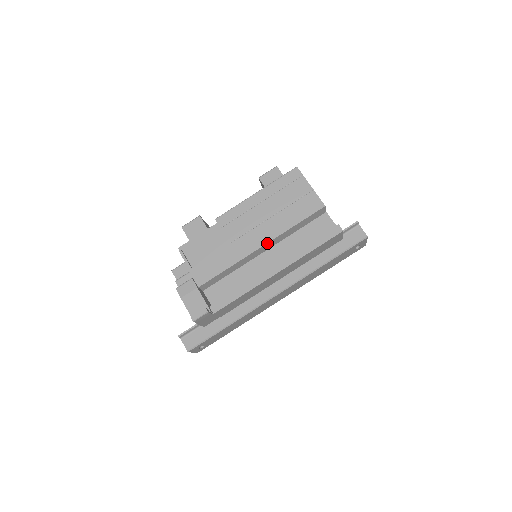
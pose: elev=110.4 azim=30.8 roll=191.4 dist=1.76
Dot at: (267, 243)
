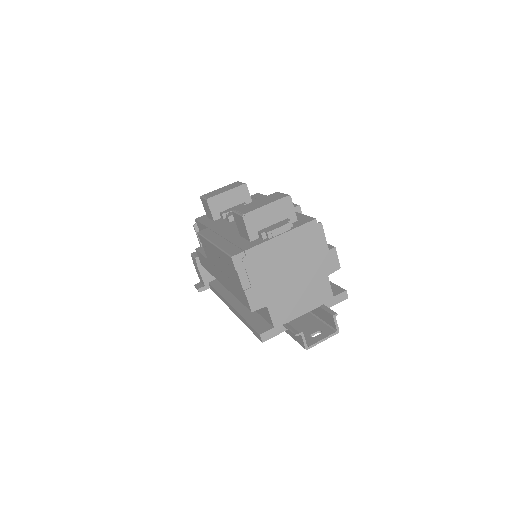
Dot at: (225, 286)
